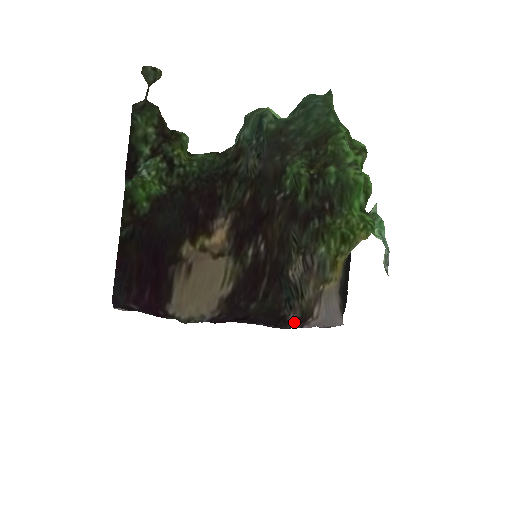
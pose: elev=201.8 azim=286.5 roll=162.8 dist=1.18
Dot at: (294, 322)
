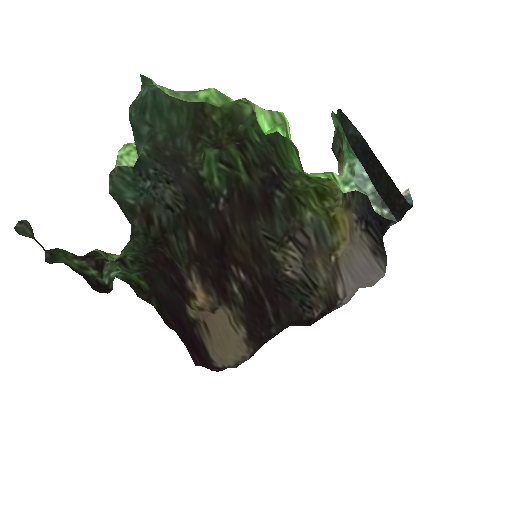
Dot at: (324, 314)
